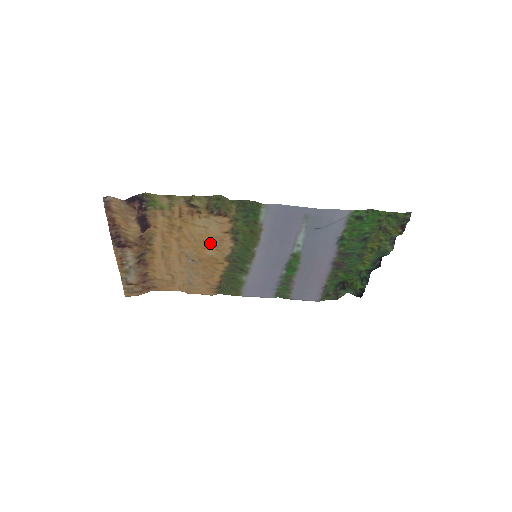
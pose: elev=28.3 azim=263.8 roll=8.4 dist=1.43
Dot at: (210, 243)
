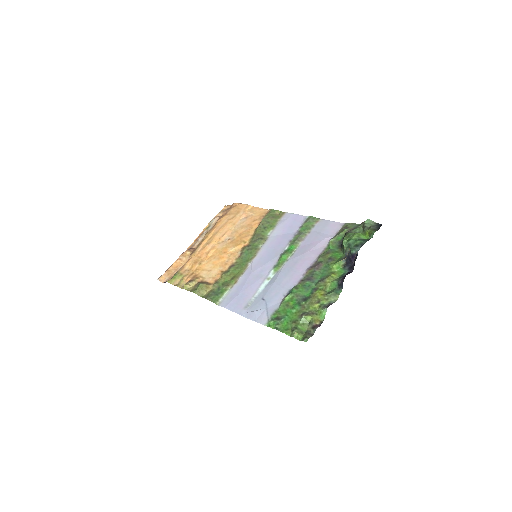
Dot at: (223, 258)
